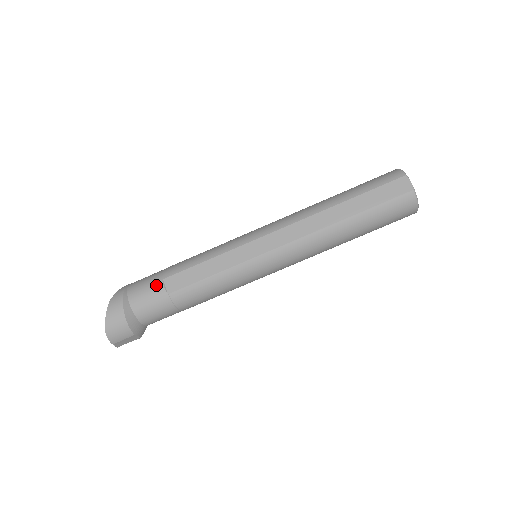
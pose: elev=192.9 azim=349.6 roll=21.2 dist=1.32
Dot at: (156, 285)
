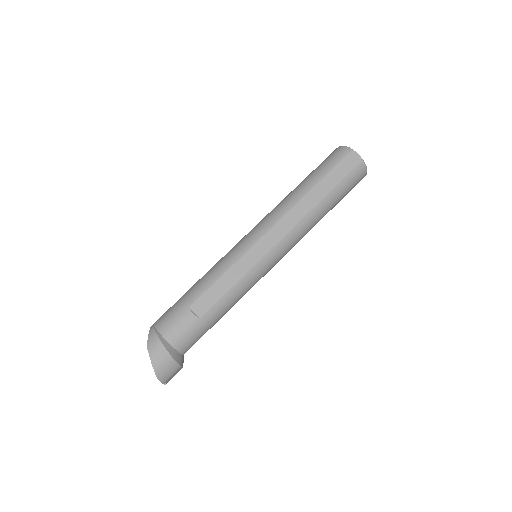
Dot at: (185, 315)
